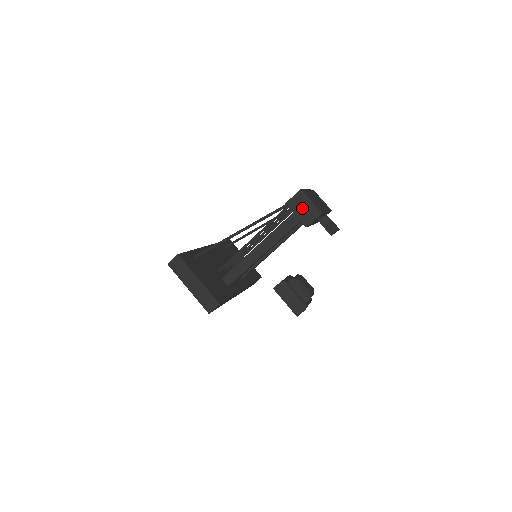
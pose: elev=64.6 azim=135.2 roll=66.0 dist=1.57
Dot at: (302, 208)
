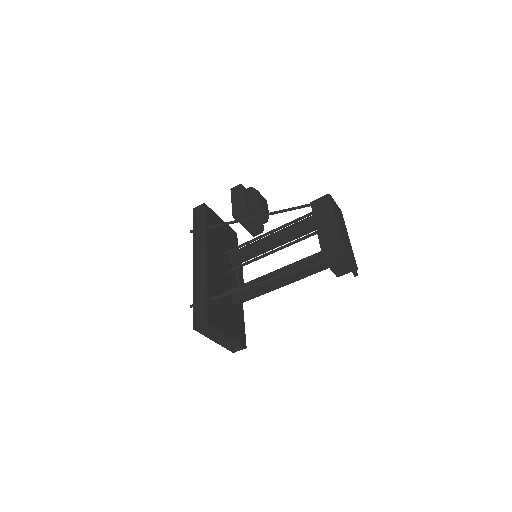
Dot at: (340, 265)
